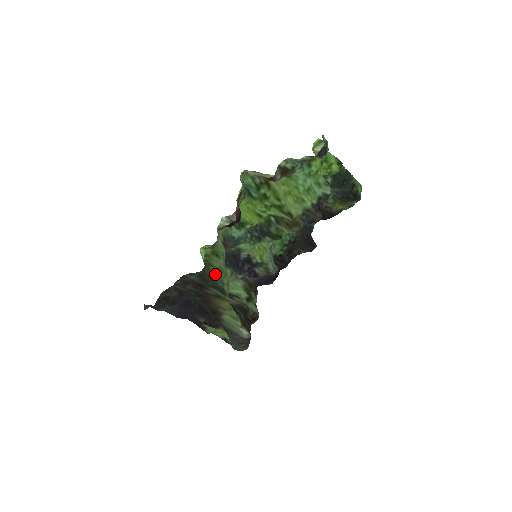
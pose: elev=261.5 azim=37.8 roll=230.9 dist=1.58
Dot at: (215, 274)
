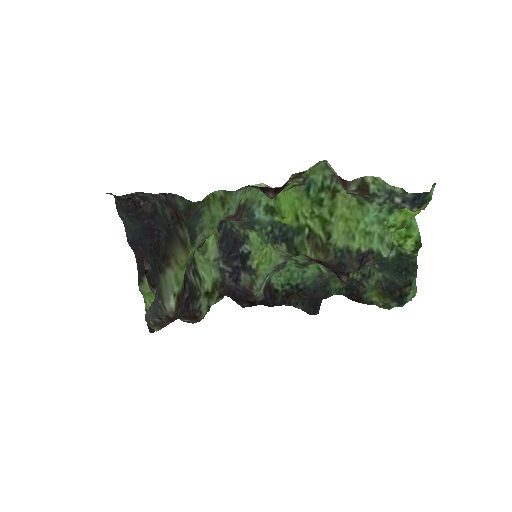
Dot at: (203, 216)
